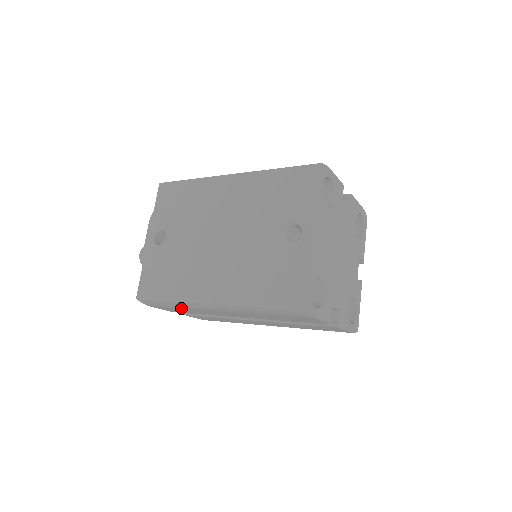
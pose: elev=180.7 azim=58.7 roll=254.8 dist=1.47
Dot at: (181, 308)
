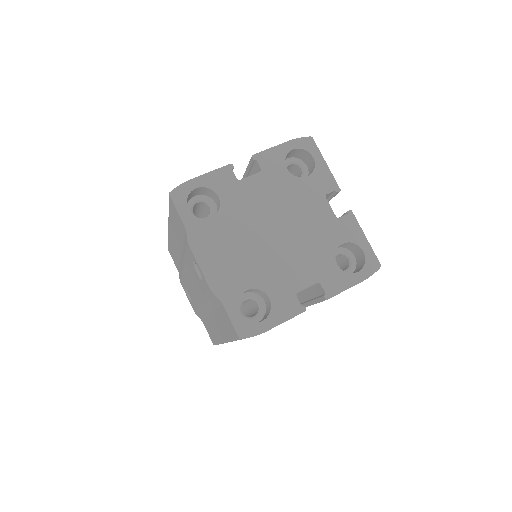
Dot at: occluded
